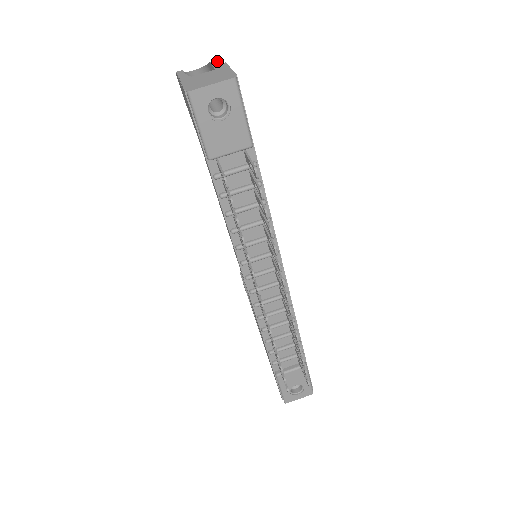
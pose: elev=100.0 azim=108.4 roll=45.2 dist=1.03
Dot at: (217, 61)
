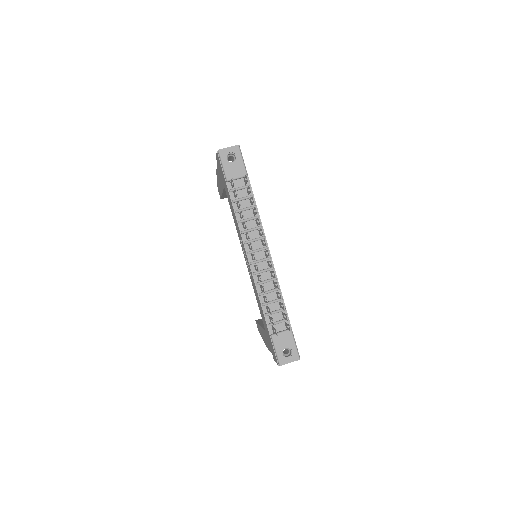
Dot at: occluded
